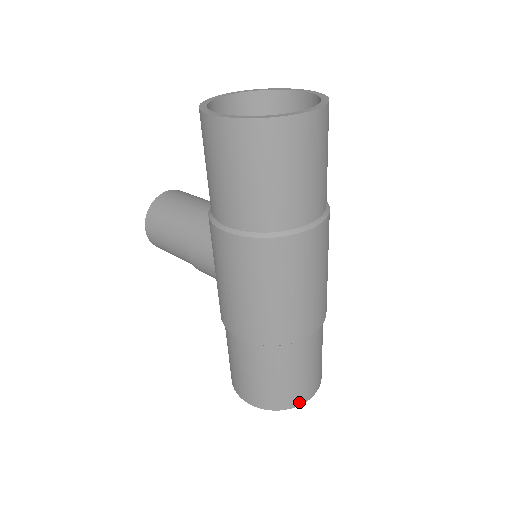
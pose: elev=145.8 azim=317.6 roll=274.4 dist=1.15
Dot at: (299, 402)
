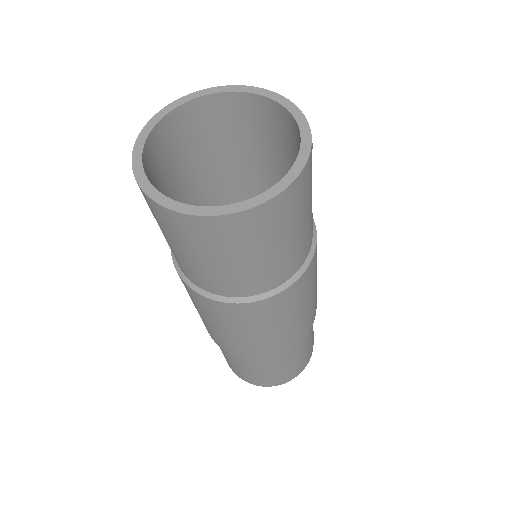
Dot at: (244, 379)
